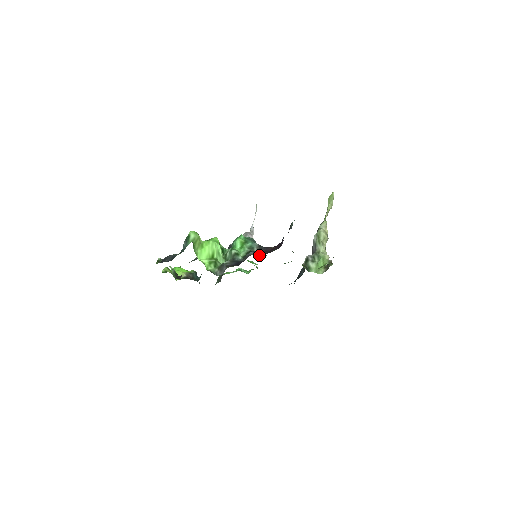
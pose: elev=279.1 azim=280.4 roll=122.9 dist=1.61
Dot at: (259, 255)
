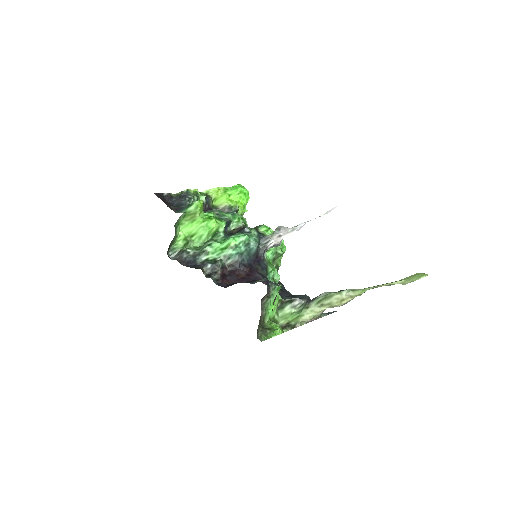
Dot at: (209, 274)
